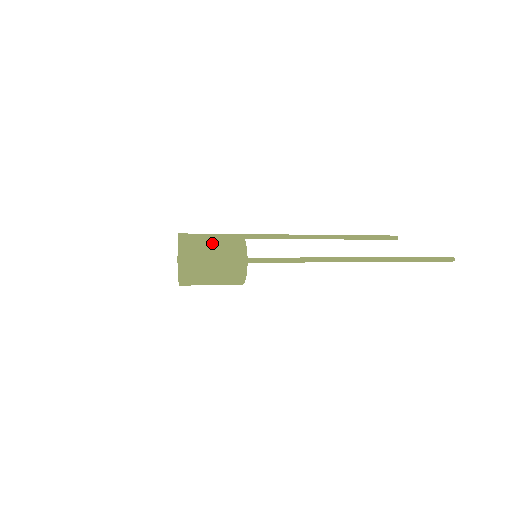
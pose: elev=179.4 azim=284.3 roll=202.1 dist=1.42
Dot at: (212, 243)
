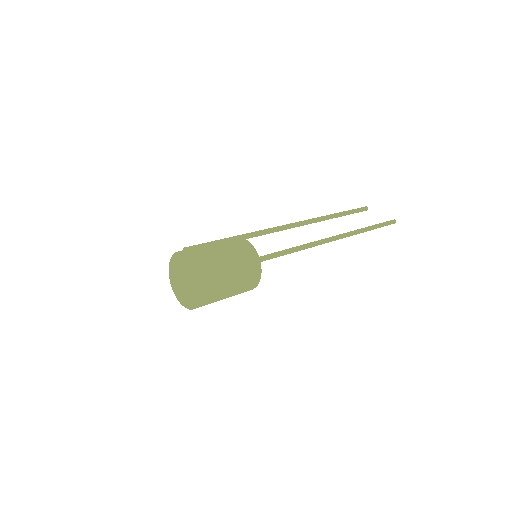
Dot at: (231, 272)
